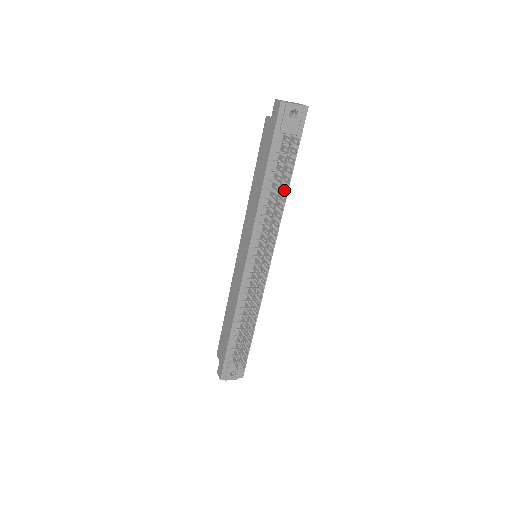
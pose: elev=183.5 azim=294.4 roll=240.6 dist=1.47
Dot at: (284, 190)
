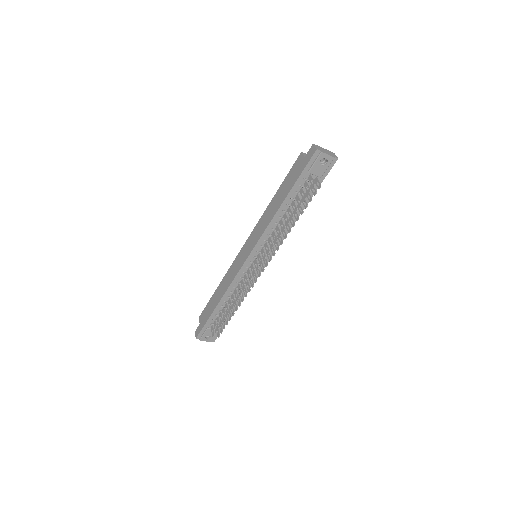
Dot at: occluded
